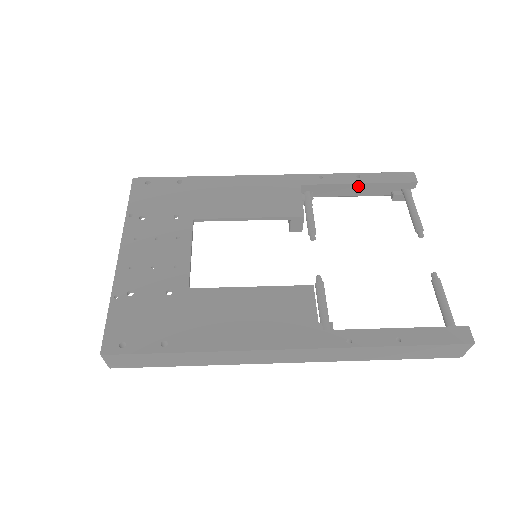
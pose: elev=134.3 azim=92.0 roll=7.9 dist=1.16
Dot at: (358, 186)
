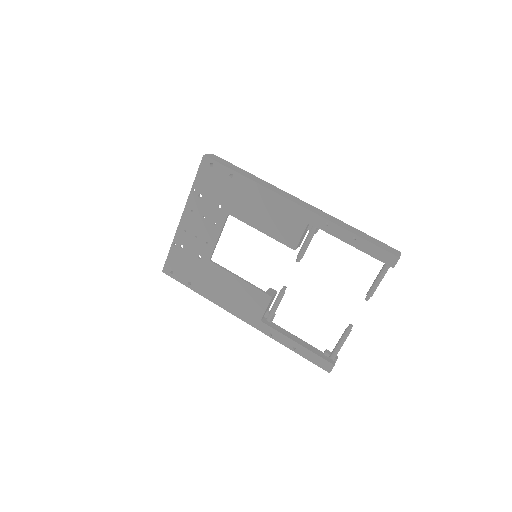
Dot at: (350, 244)
